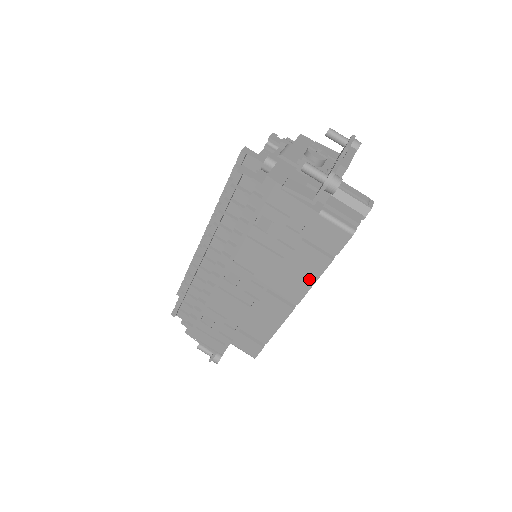
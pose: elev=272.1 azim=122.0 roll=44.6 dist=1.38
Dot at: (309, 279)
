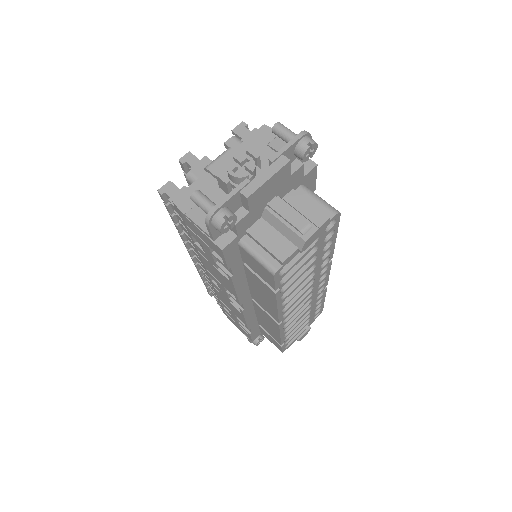
Dot at: (271, 303)
